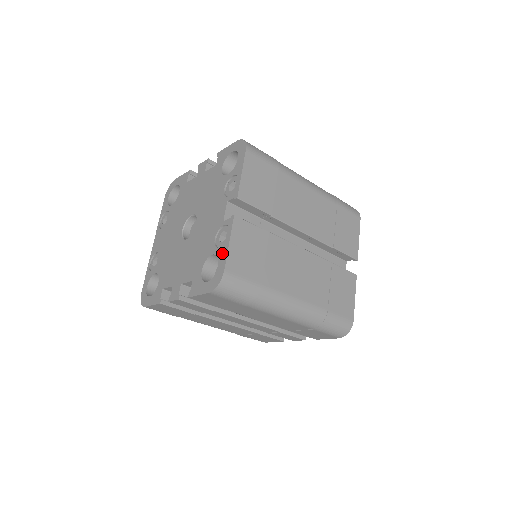
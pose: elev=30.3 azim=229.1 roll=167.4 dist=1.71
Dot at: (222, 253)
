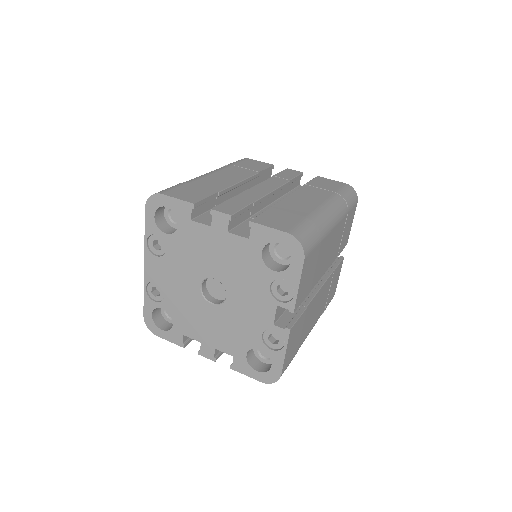
Dot at: (276, 358)
